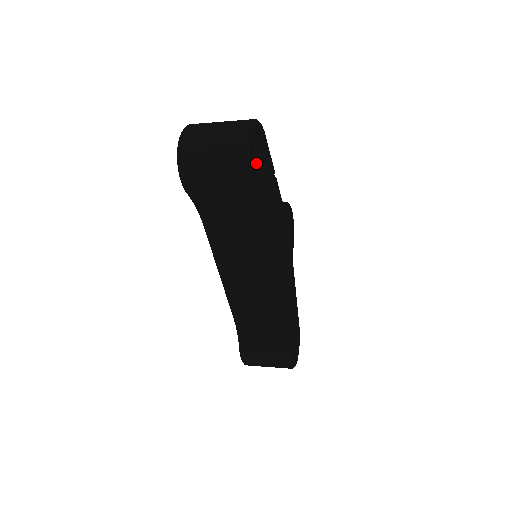
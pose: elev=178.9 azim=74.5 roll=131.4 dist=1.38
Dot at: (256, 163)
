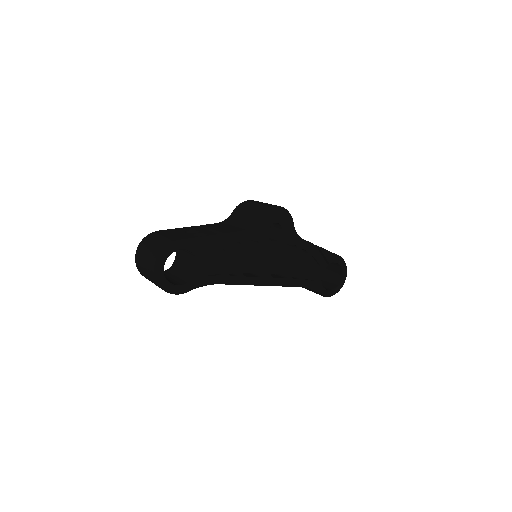
Dot at: occluded
